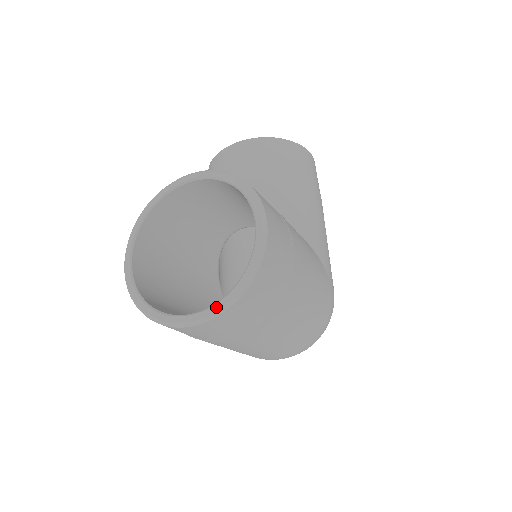
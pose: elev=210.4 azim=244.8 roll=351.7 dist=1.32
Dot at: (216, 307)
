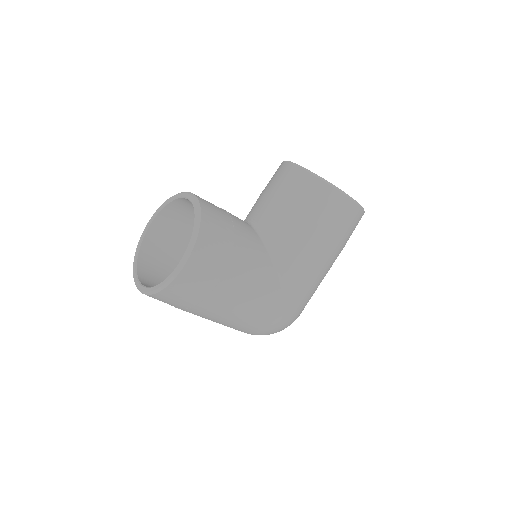
Dot at: (145, 289)
